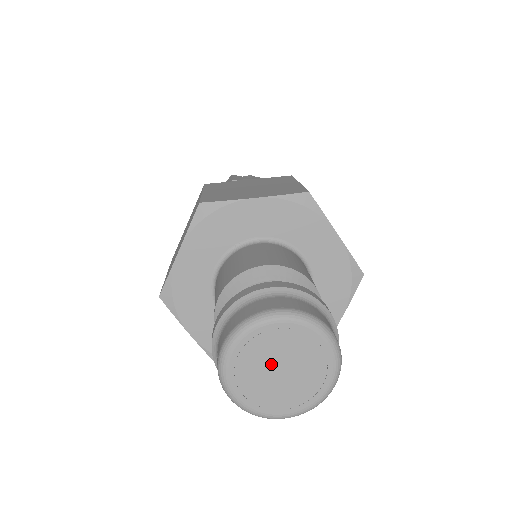
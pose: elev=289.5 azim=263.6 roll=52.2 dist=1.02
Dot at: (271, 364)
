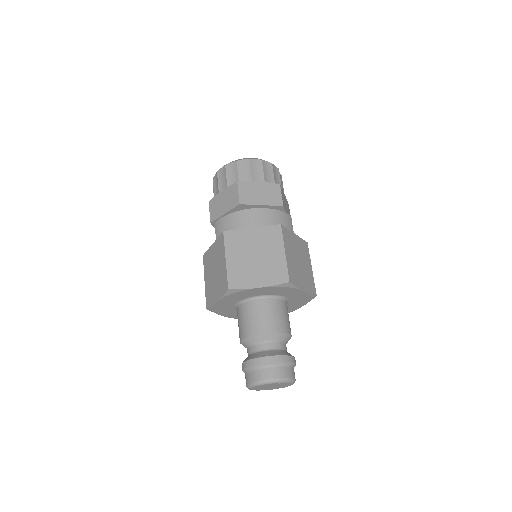
Dot at: (268, 387)
